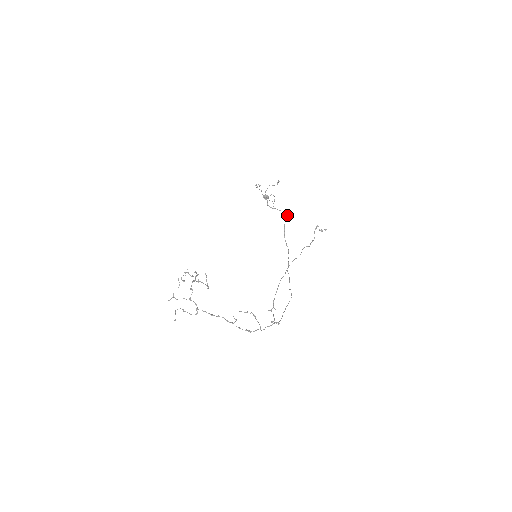
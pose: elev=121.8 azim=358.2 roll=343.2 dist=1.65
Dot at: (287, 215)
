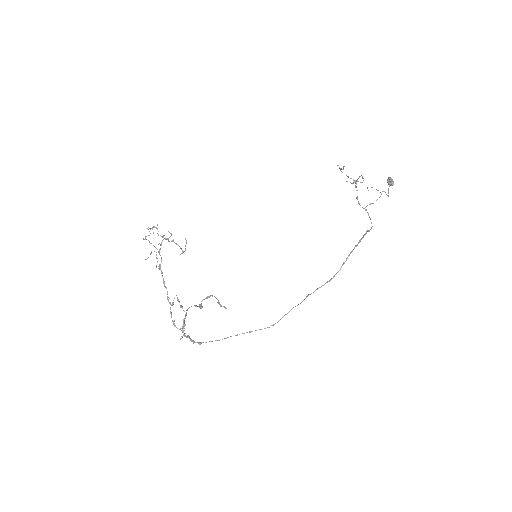
Dot at: occluded
